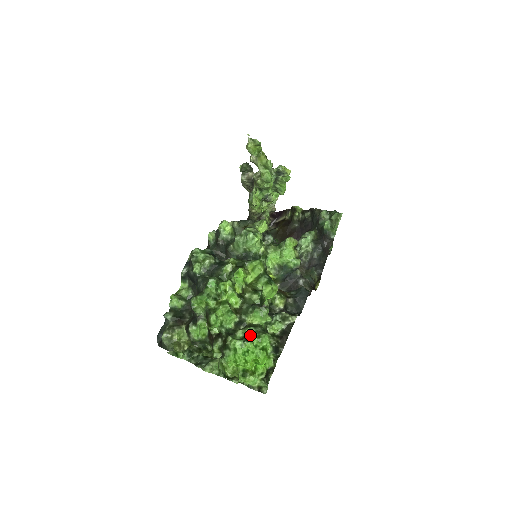
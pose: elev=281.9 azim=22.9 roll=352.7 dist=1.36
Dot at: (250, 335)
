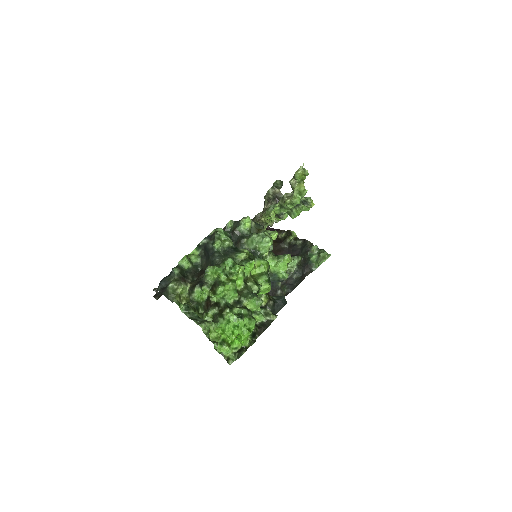
Dot at: (244, 315)
